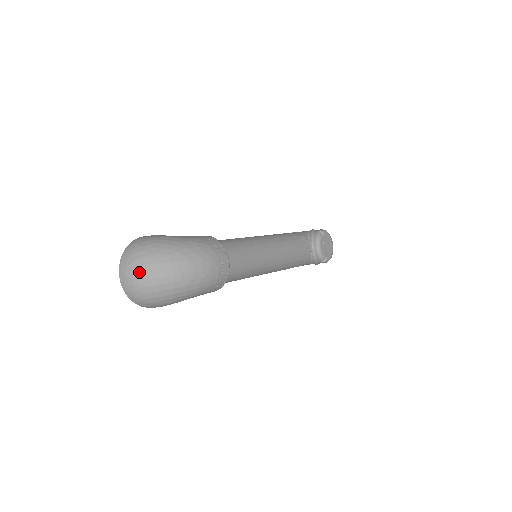
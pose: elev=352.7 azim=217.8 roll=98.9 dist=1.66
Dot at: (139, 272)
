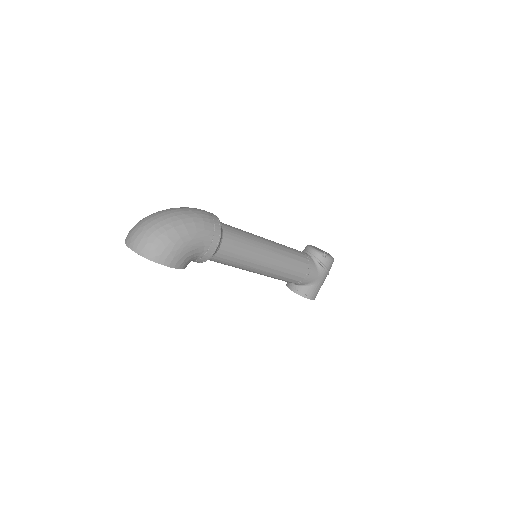
Dot at: (139, 226)
